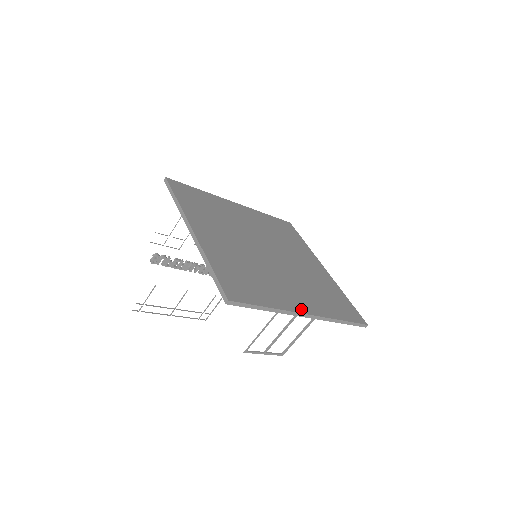
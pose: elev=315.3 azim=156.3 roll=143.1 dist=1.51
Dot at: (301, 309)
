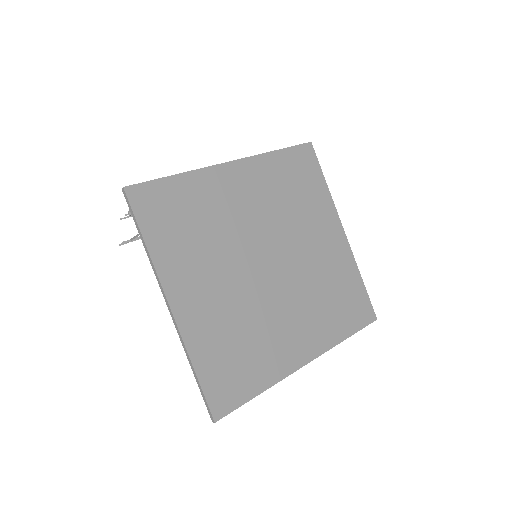
Dot at: (300, 361)
